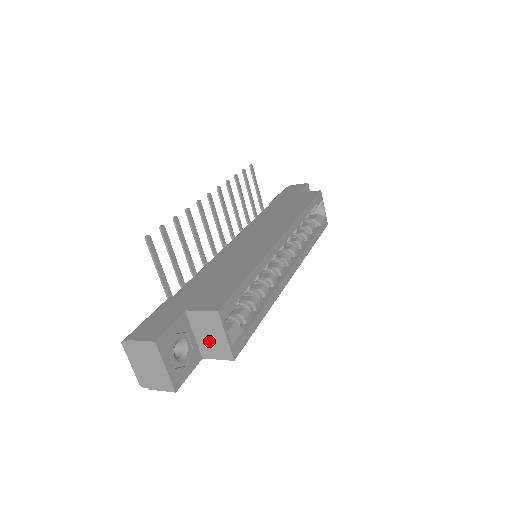
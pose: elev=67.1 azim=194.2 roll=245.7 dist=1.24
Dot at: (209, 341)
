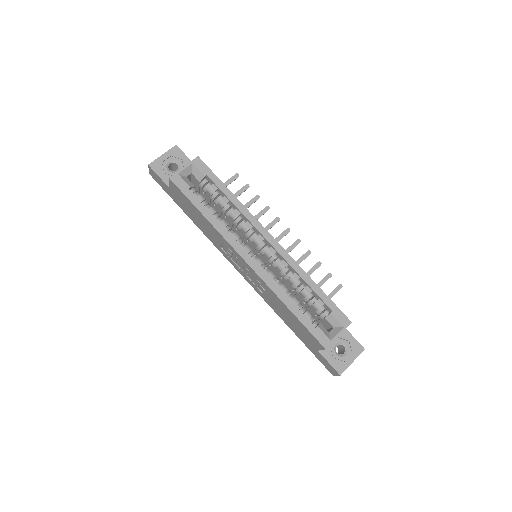
Dot at: occluded
